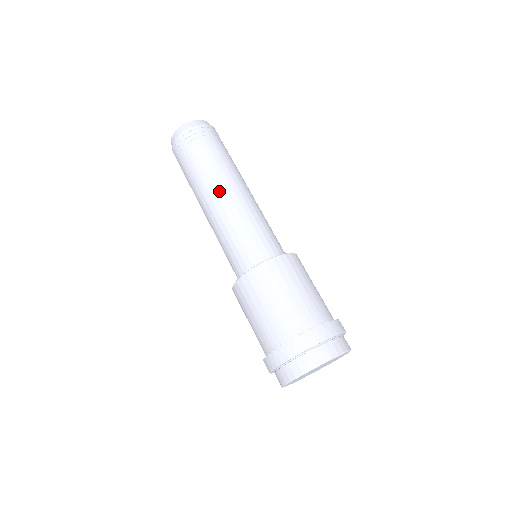
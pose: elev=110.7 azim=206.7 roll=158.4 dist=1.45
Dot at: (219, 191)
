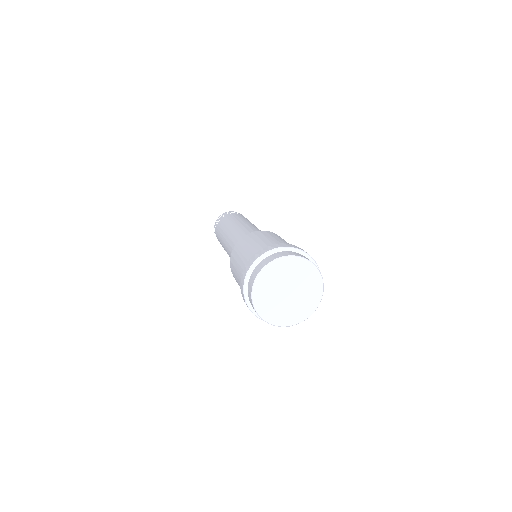
Dot at: occluded
